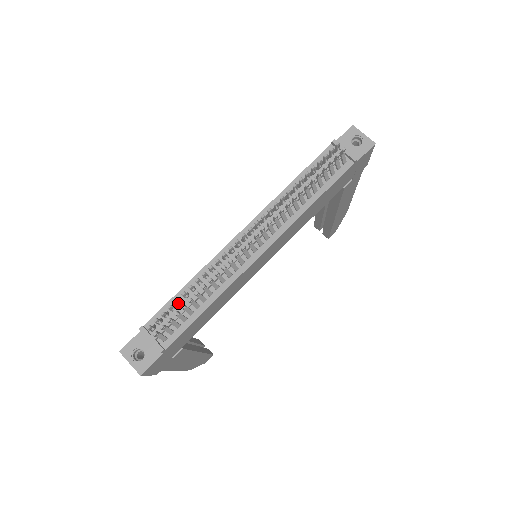
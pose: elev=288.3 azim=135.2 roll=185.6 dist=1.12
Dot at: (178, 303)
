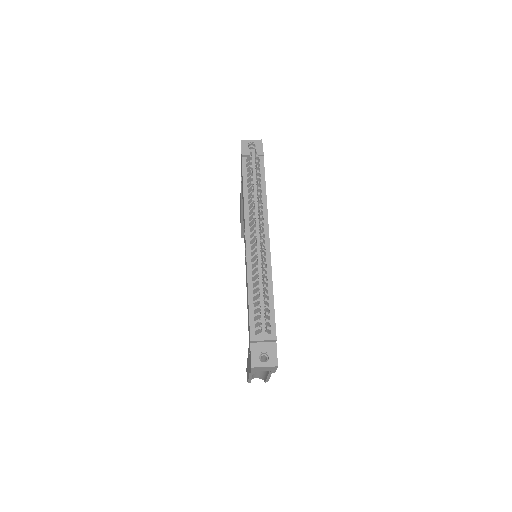
Dot at: (259, 303)
